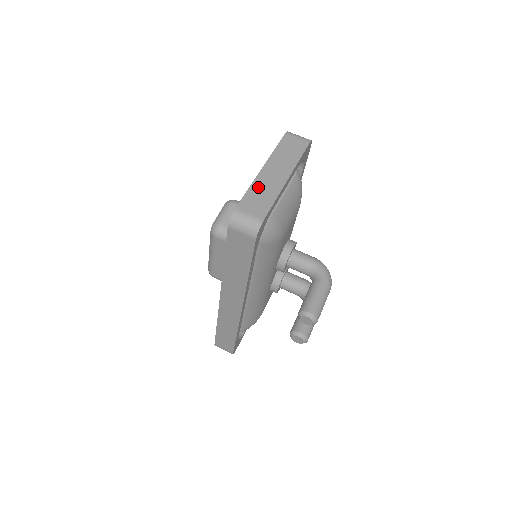
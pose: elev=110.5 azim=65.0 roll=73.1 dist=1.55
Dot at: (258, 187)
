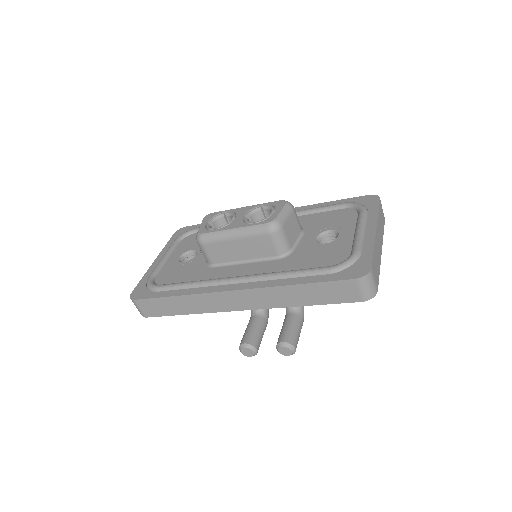
Dot at: (376, 251)
